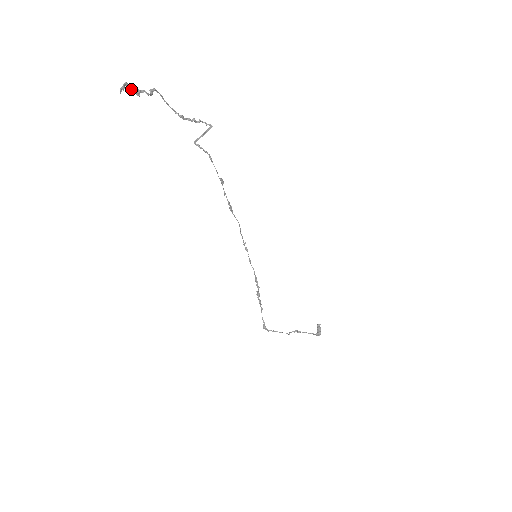
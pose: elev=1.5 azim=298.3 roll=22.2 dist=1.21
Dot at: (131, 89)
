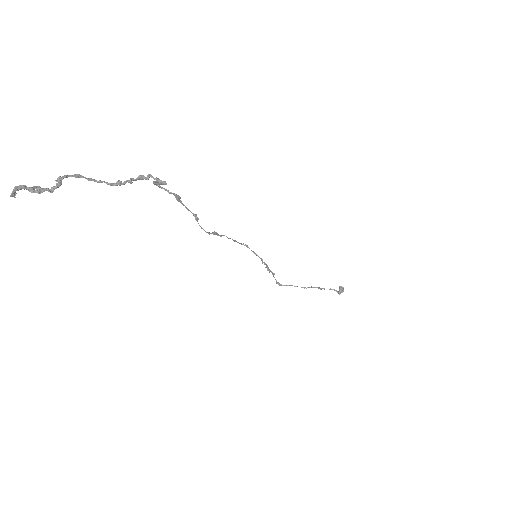
Dot at: (27, 189)
